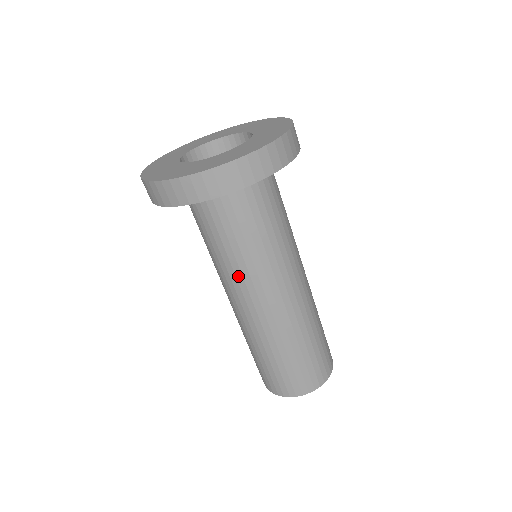
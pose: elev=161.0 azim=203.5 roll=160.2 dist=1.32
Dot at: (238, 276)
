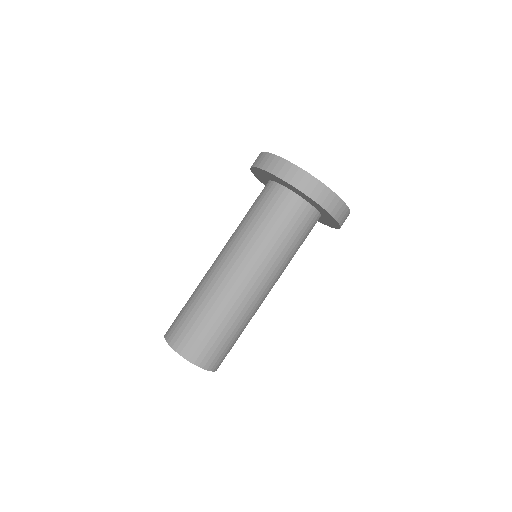
Dot at: (244, 244)
